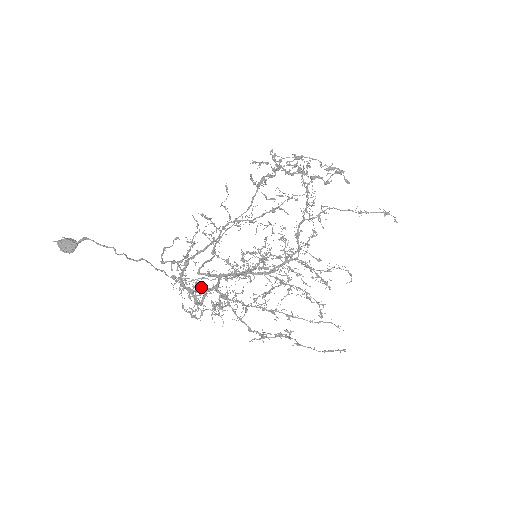
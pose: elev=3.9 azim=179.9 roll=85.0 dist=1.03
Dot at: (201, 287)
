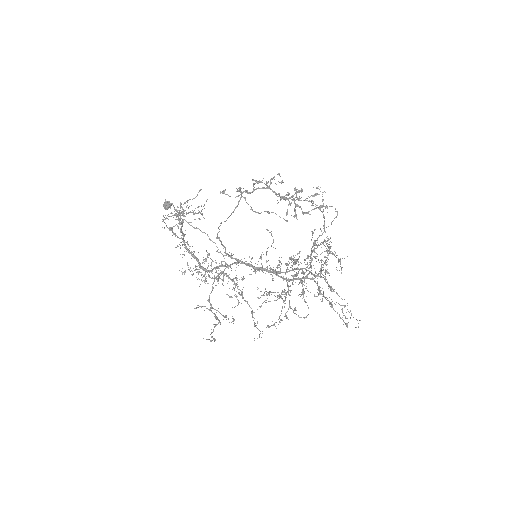
Dot at: (225, 263)
